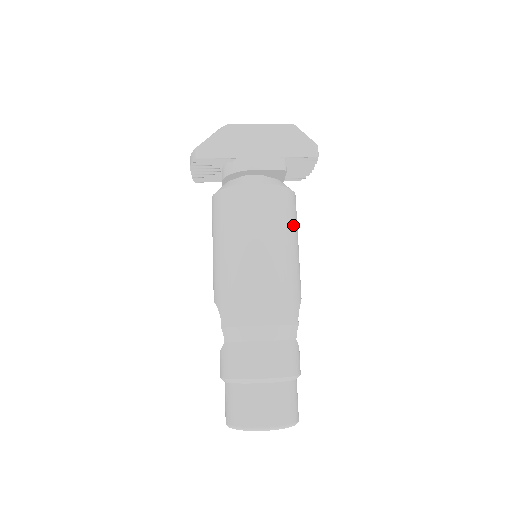
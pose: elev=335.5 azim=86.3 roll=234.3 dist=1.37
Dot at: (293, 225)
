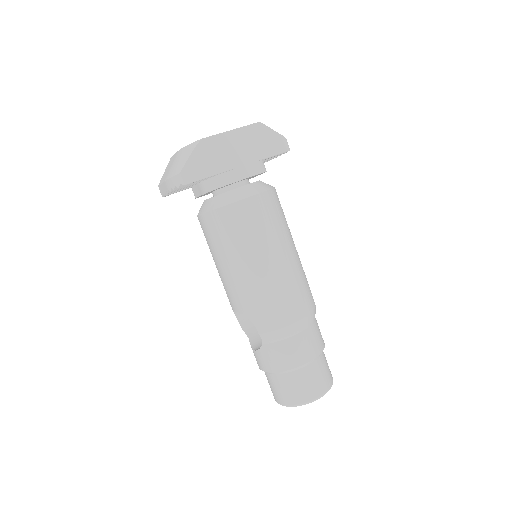
Dot at: (286, 221)
